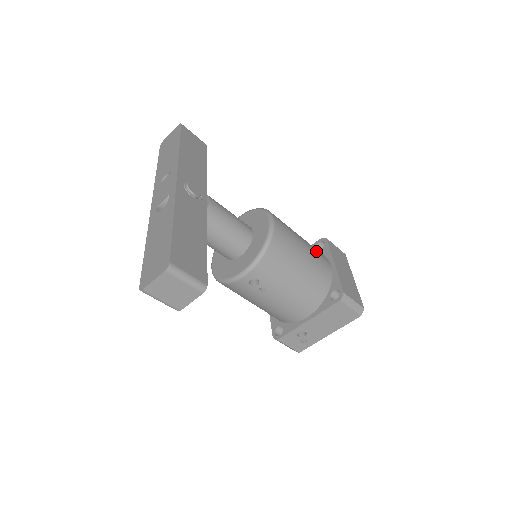
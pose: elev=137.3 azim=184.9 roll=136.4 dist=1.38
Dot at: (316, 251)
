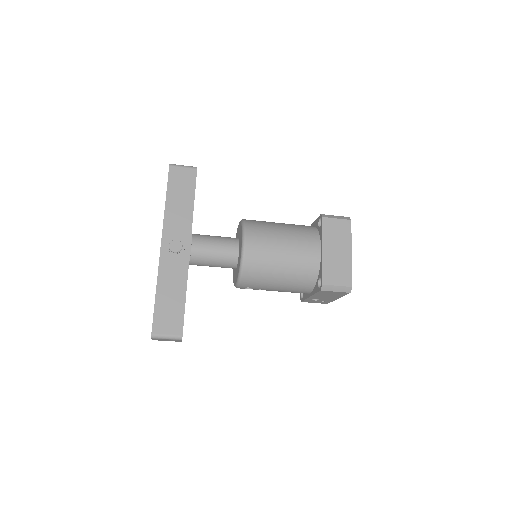
Dot at: (301, 244)
